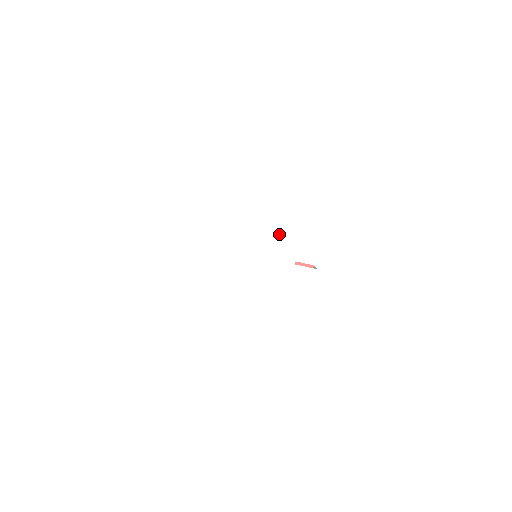
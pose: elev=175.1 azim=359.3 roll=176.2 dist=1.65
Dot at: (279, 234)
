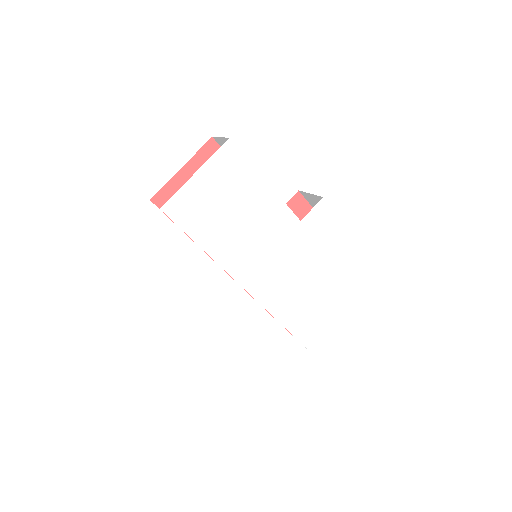
Dot at: (257, 218)
